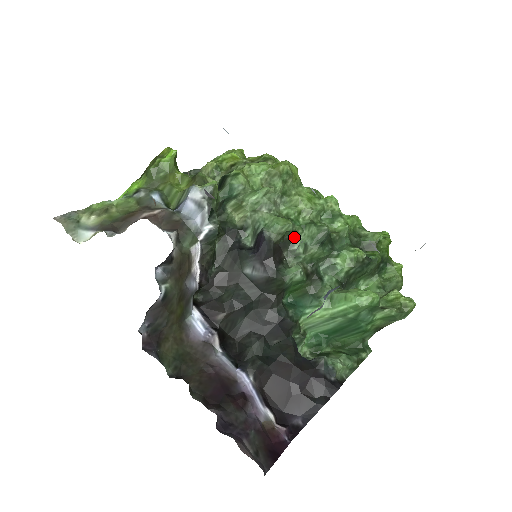
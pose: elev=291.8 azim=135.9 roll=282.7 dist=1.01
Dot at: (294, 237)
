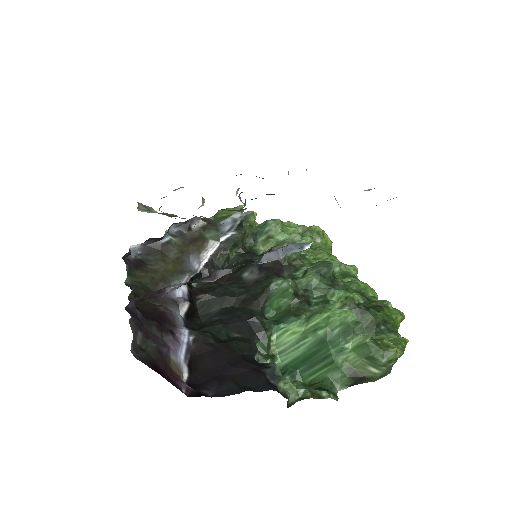
Dot at: (300, 267)
